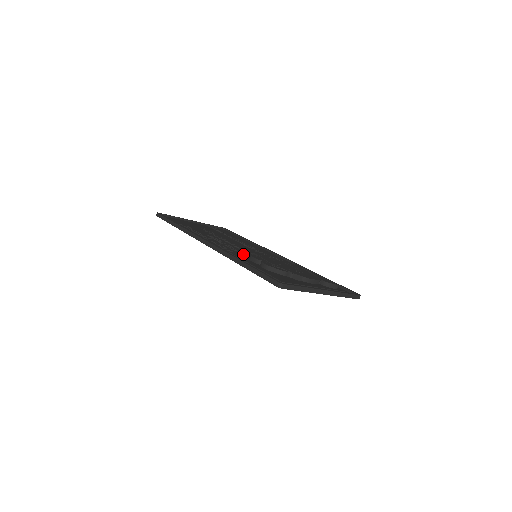
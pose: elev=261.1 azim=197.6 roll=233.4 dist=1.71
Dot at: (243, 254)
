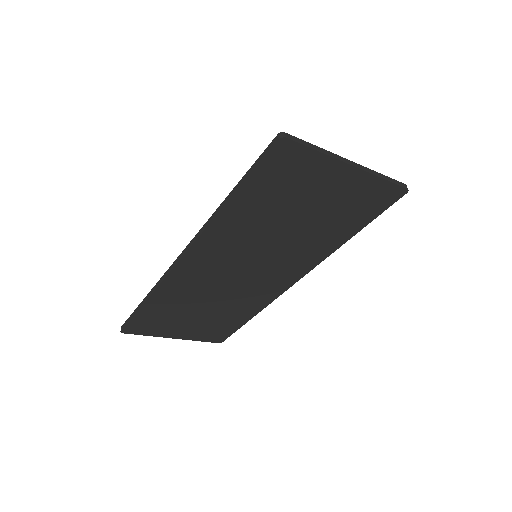
Dot at: occluded
